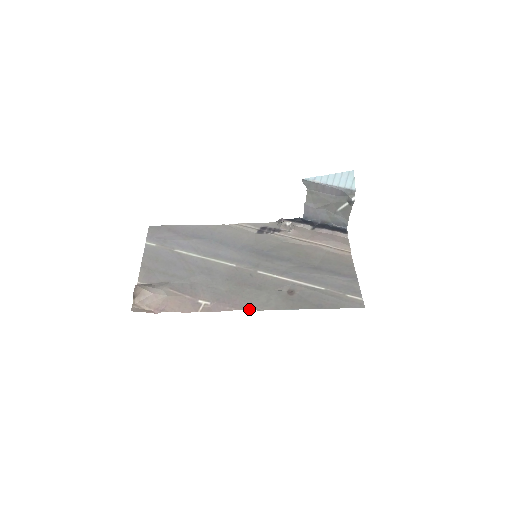
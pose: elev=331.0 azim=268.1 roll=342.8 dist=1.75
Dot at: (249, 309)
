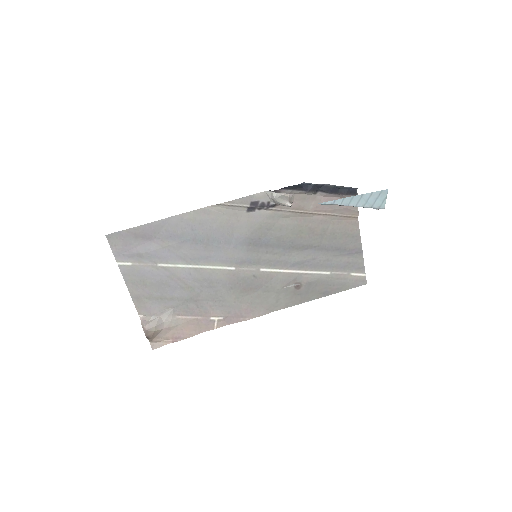
Dot at: (262, 315)
